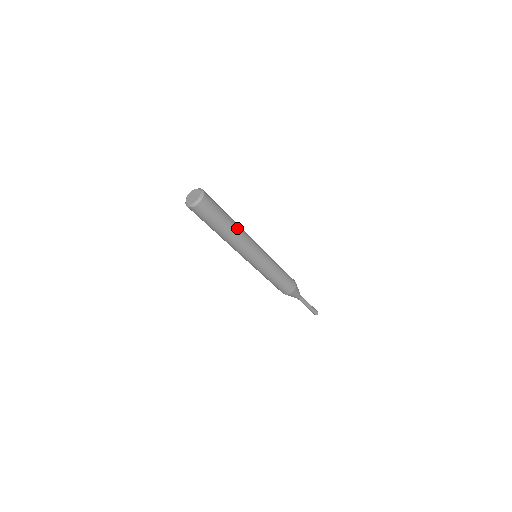
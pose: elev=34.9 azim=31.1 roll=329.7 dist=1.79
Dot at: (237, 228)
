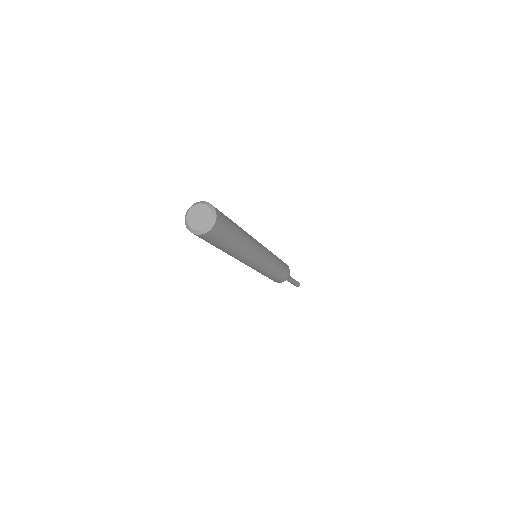
Dot at: (247, 240)
